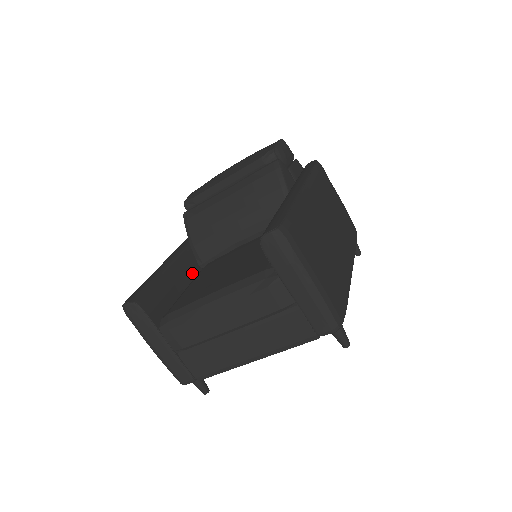
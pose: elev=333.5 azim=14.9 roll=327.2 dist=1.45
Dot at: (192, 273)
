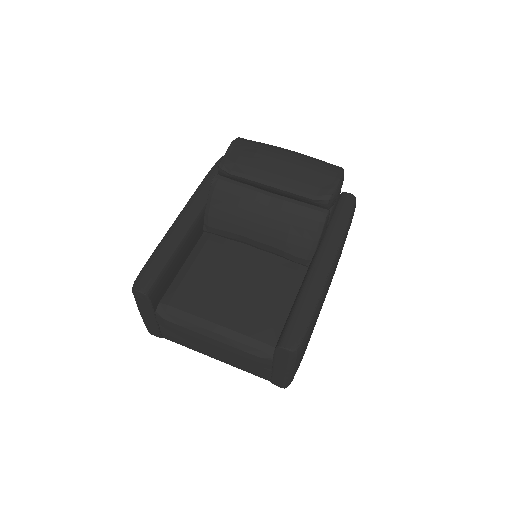
Dot at: (196, 241)
